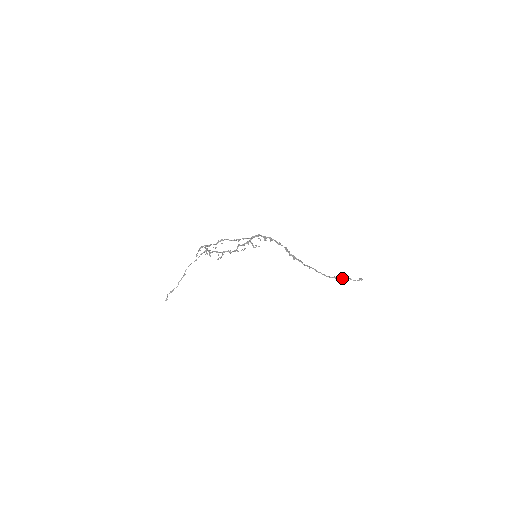
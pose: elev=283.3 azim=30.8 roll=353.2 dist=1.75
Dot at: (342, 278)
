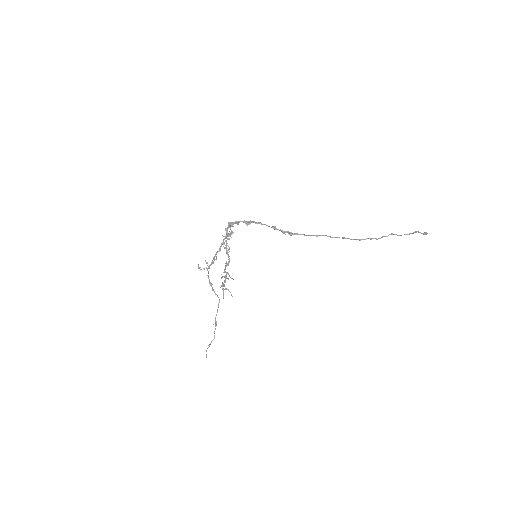
Dot at: occluded
